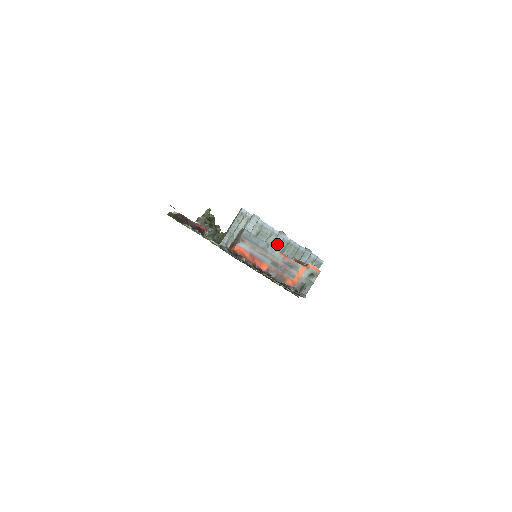
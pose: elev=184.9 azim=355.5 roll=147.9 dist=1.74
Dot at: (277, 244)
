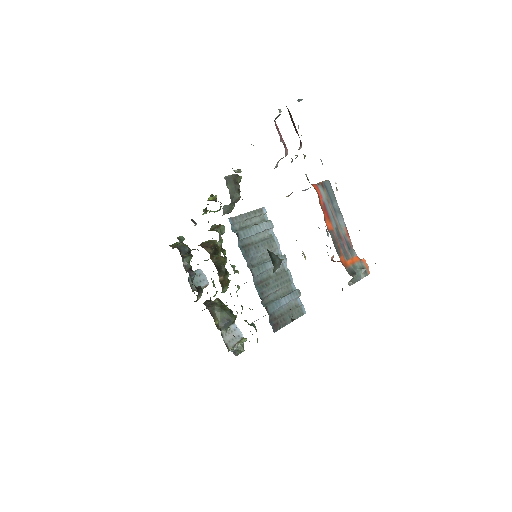
Dot at: occluded
